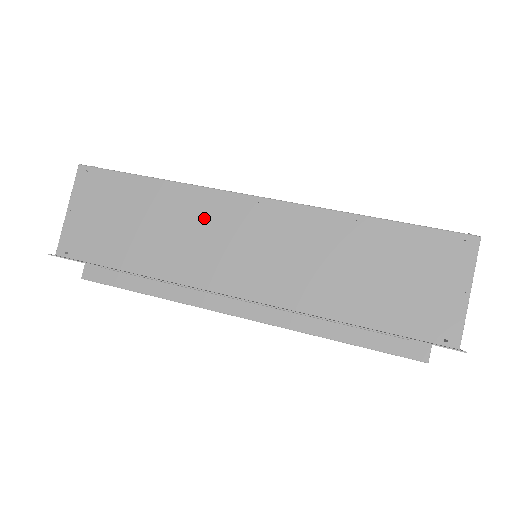
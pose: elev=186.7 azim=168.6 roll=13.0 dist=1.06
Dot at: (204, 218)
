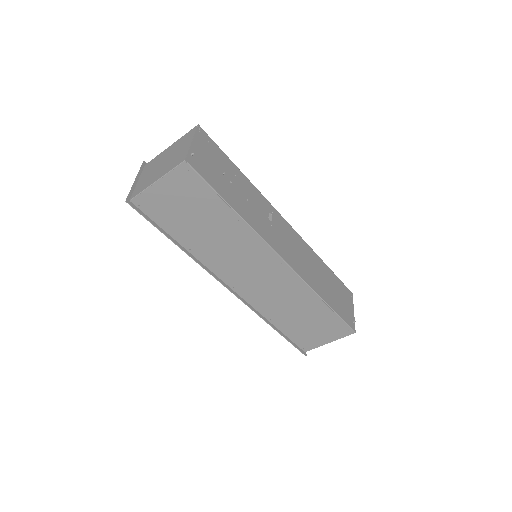
Dot at: (245, 249)
